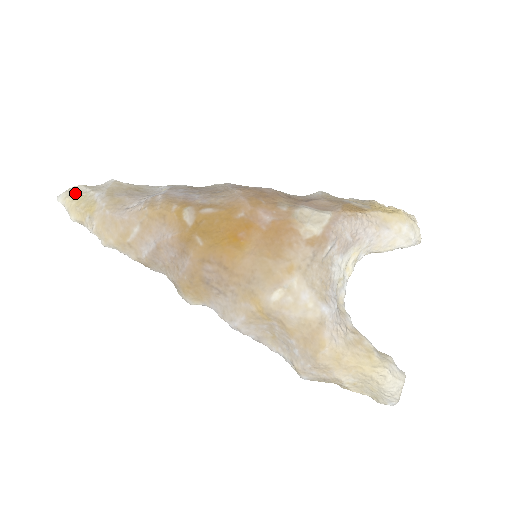
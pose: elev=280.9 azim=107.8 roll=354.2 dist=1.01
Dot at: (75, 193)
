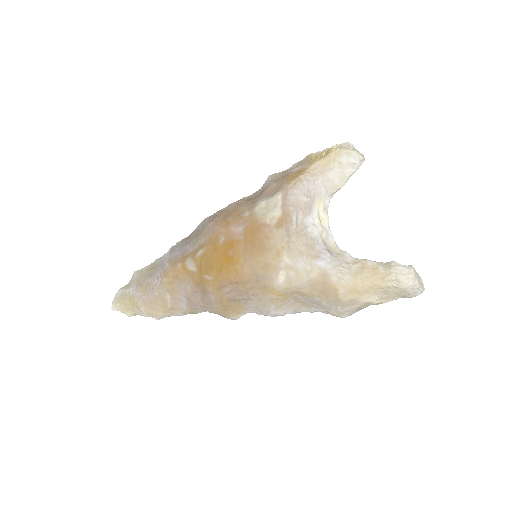
Dot at: (119, 298)
